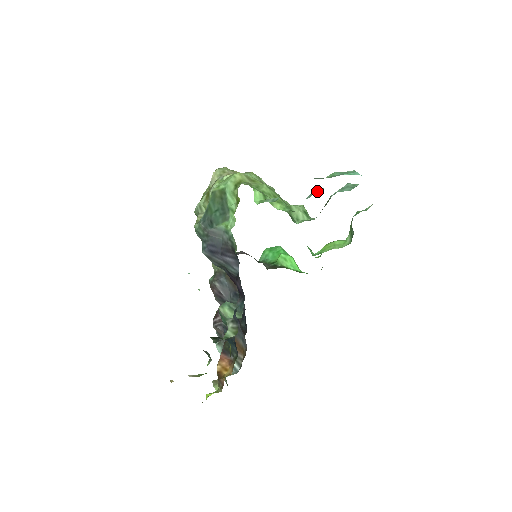
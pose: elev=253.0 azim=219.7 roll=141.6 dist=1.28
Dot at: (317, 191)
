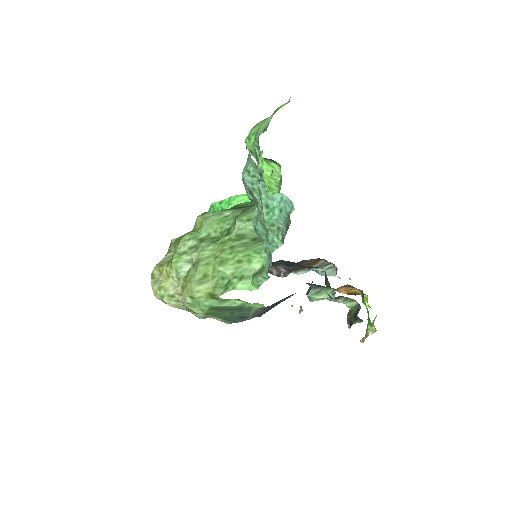
Dot at: (263, 229)
